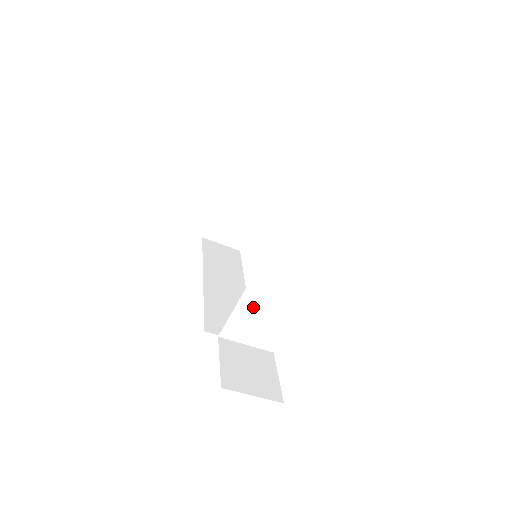
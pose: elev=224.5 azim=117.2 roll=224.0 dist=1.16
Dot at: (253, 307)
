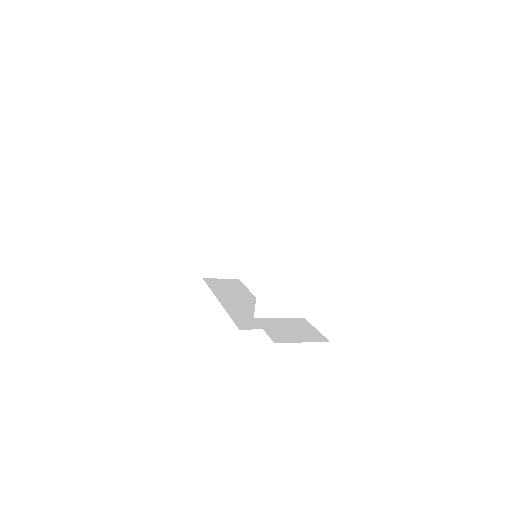
Dot at: (272, 280)
